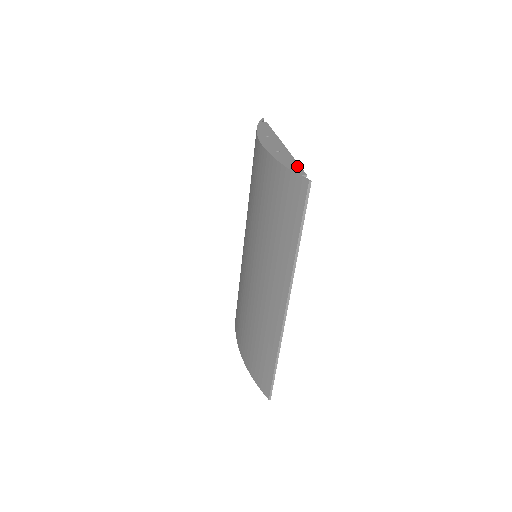
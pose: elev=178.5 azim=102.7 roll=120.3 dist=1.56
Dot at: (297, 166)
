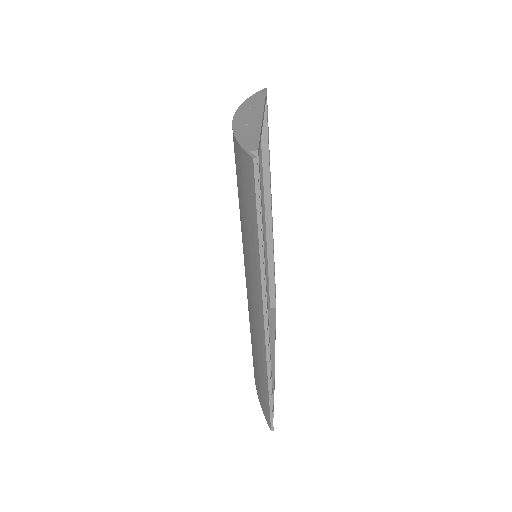
Dot at: (255, 140)
